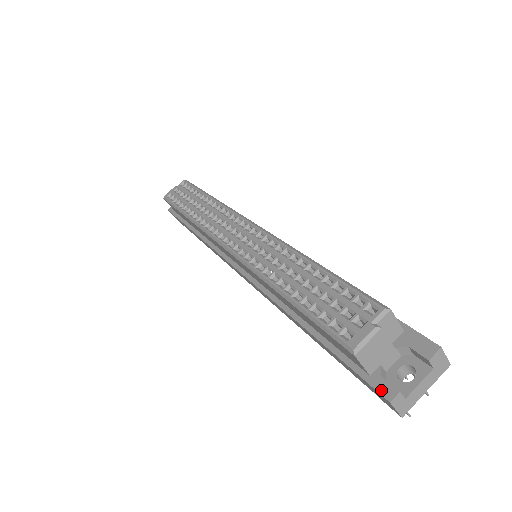
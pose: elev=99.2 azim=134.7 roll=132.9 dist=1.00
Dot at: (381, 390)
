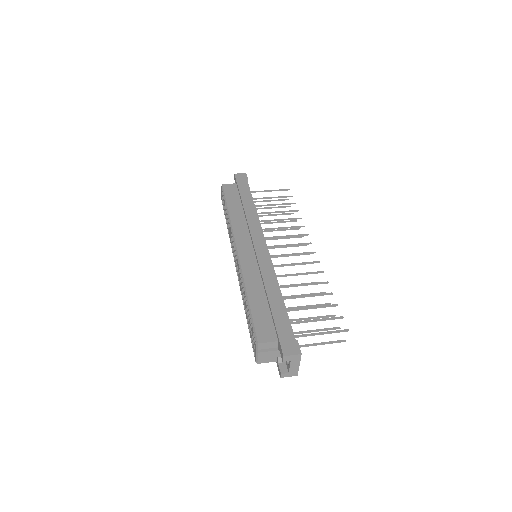
Dot at: (279, 371)
